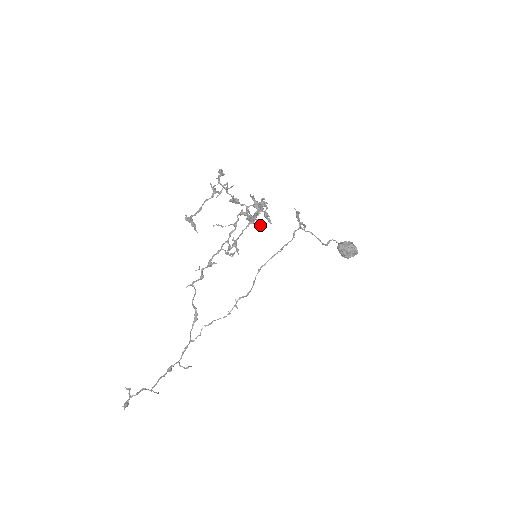
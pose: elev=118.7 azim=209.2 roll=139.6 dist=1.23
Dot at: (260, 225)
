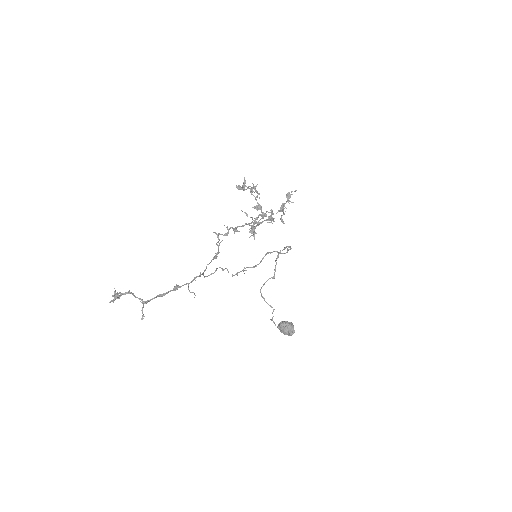
Dot at: occluded
